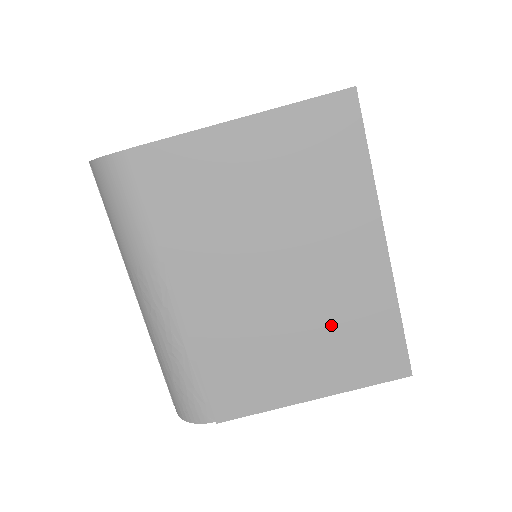
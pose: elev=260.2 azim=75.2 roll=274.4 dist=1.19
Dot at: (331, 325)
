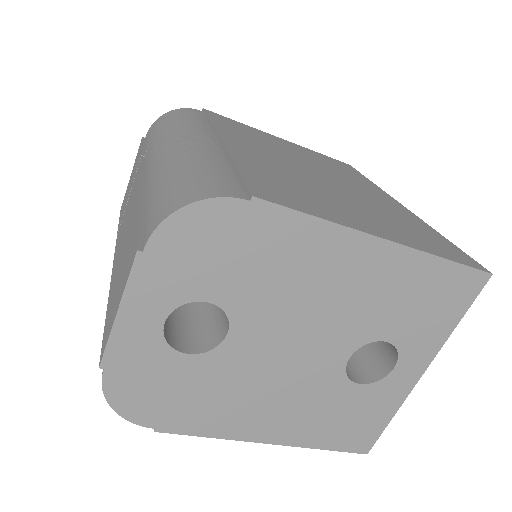
Dot at: occluded
